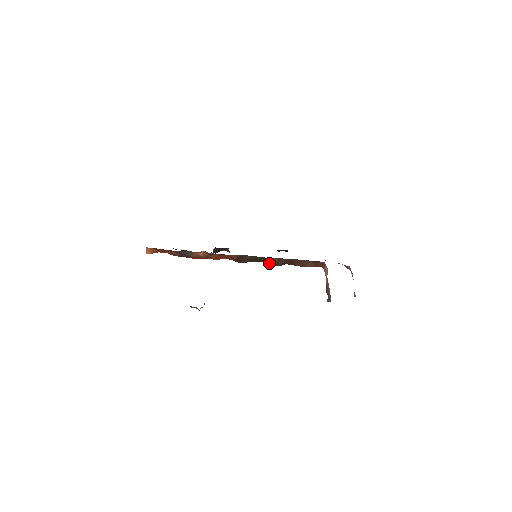
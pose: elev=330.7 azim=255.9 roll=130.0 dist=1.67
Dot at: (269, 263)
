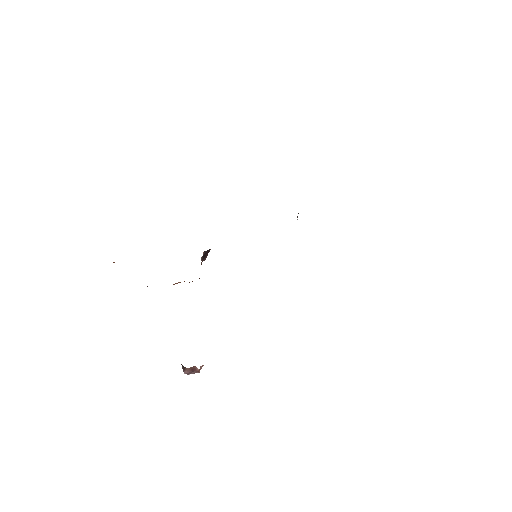
Dot at: occluded
